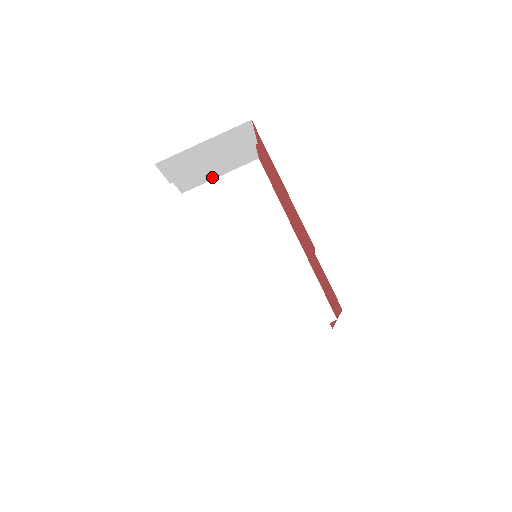
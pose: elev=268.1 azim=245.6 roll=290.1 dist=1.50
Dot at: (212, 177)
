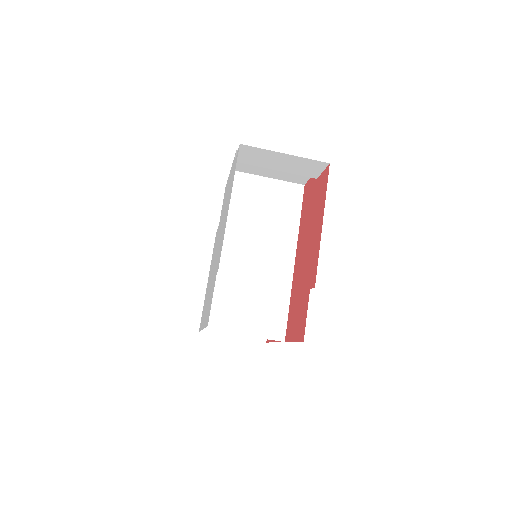
Dot at: (262, 174)
